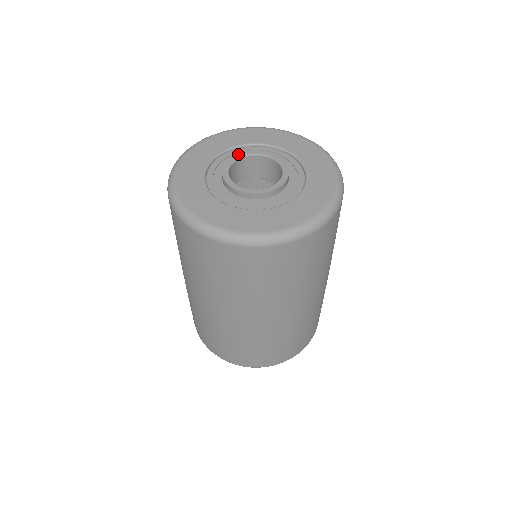
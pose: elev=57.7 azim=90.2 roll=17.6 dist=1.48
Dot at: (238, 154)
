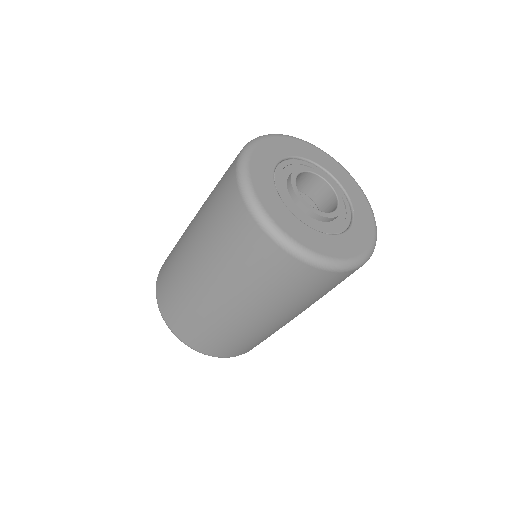
Dot at: (308, 167)
